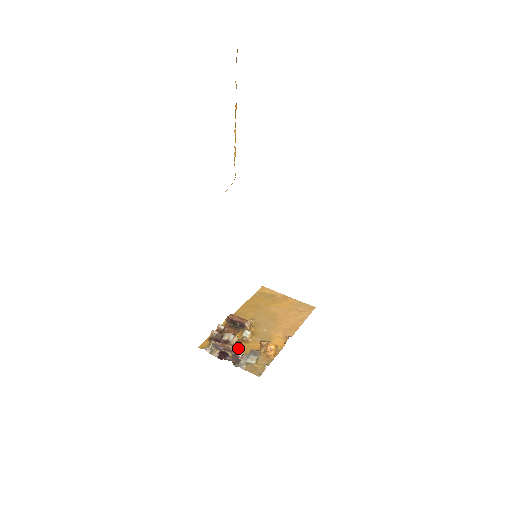
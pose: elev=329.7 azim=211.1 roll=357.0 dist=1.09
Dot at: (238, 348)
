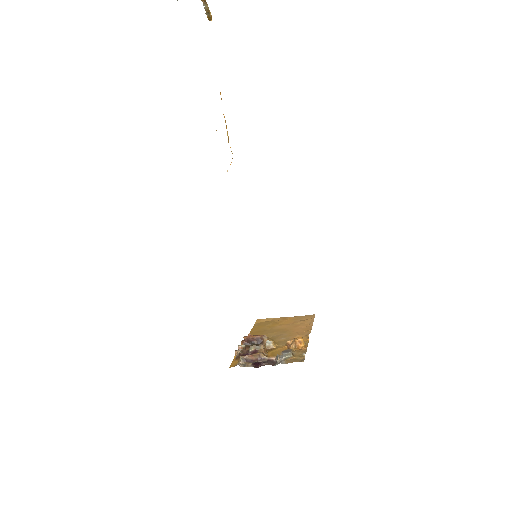
Dot at: (268, 355)
